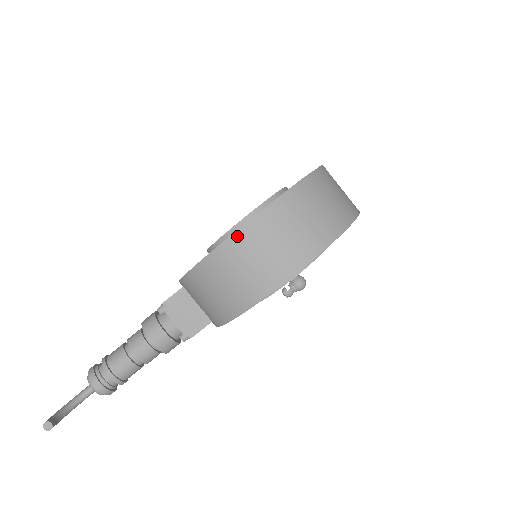
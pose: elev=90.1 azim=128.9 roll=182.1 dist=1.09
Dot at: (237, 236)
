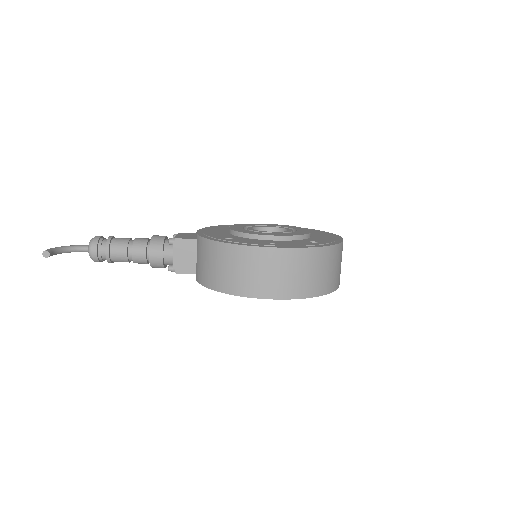
Dot at: (256, 249)
